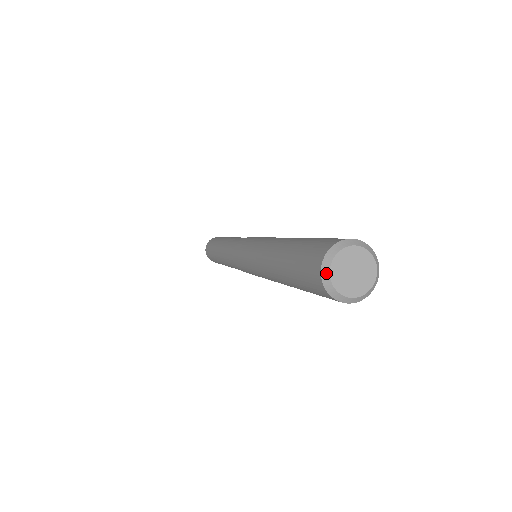
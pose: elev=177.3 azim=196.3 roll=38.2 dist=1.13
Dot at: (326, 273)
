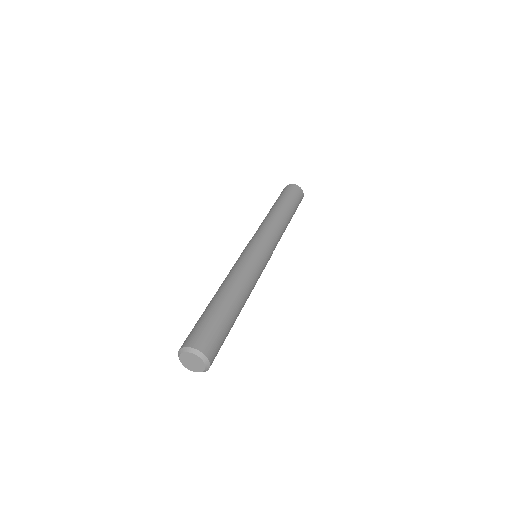
Dot at: (179, 355)
